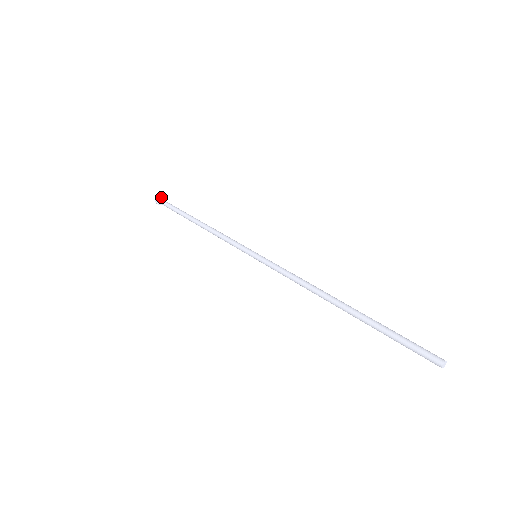
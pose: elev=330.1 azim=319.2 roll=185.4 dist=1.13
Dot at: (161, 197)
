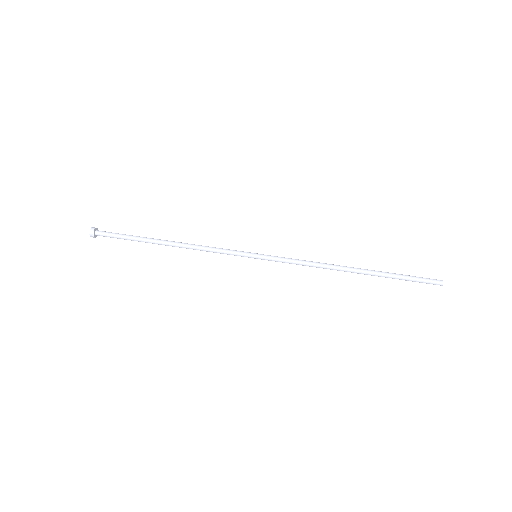
Dot at: (96, 228)
